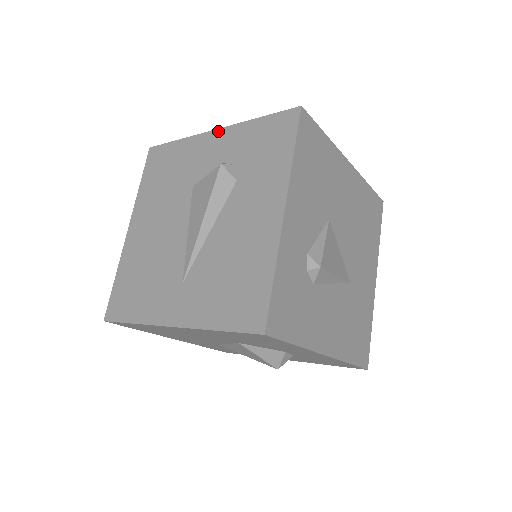
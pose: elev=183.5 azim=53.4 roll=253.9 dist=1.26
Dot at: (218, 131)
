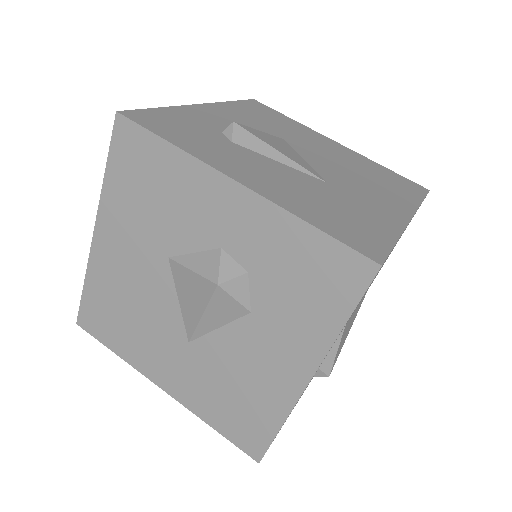
Dot at: occluded
